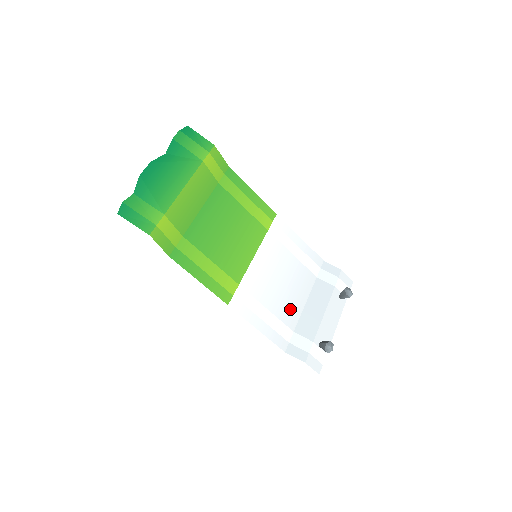
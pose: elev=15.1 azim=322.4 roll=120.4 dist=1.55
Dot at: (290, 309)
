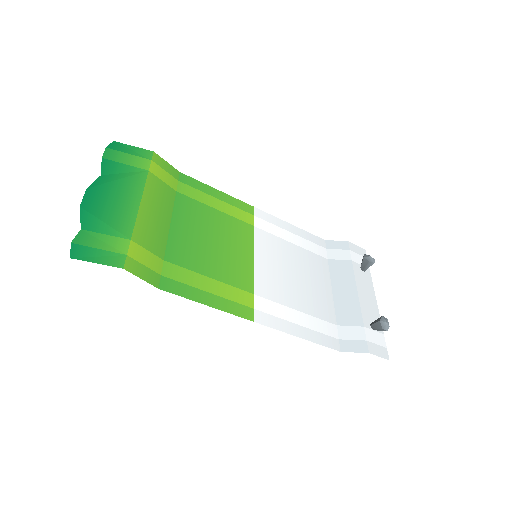
Dot at: (320, 302)
